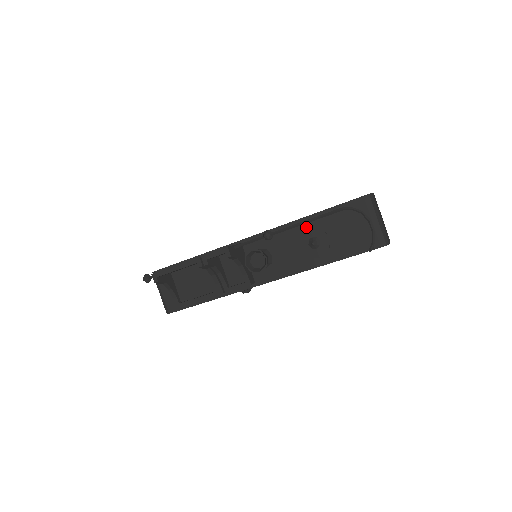
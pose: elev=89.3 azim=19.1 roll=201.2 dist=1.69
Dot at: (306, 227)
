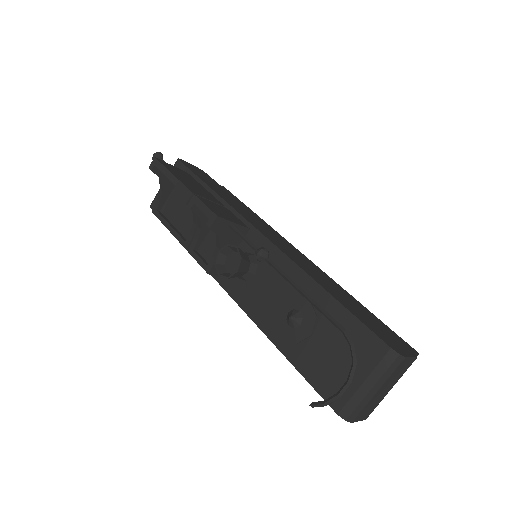
Dot at: (309, 295)
